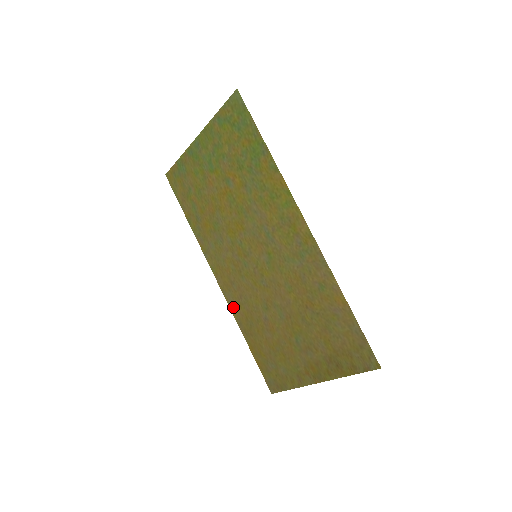
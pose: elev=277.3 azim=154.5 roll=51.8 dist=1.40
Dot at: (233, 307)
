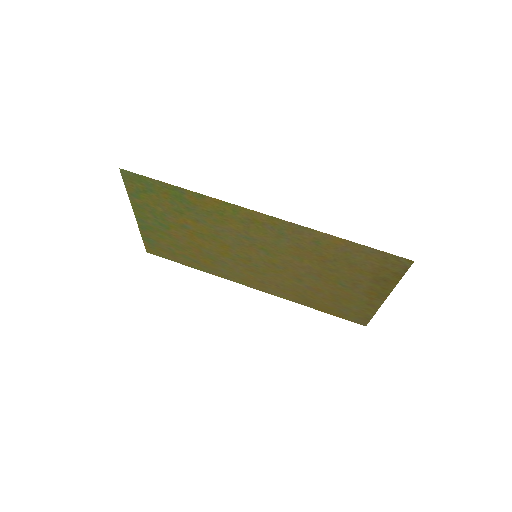
Dot at: (280, 295)
